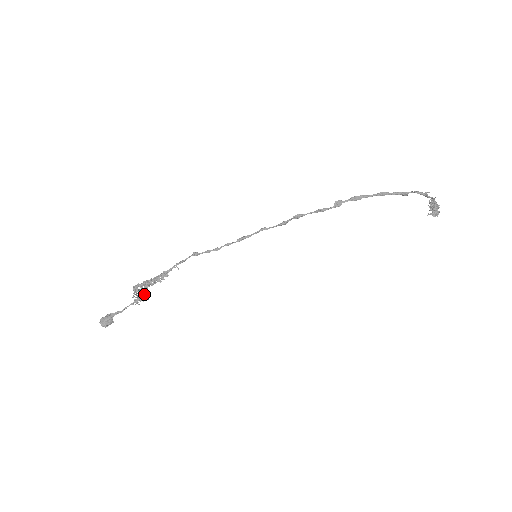
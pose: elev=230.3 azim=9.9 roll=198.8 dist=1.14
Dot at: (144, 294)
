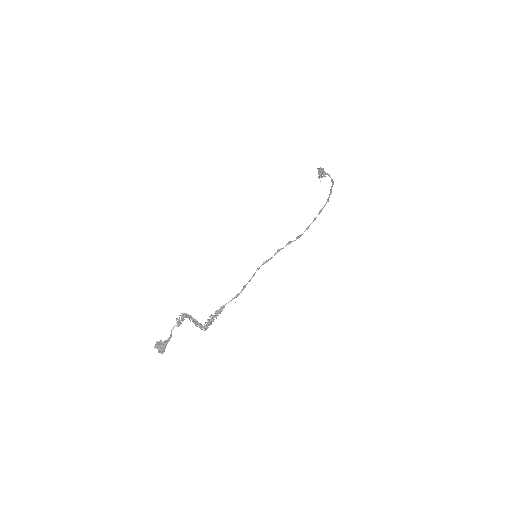
Dot at: (188, 317)
